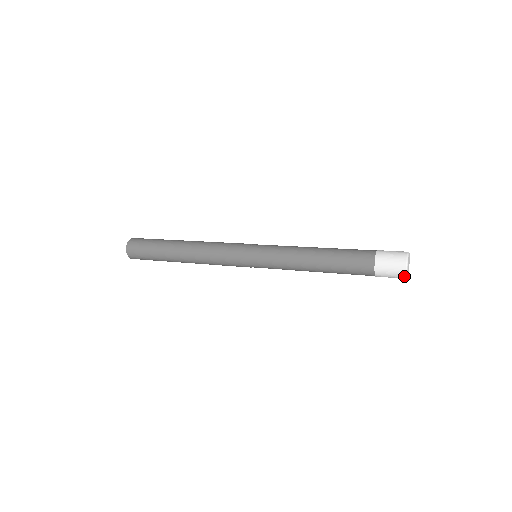
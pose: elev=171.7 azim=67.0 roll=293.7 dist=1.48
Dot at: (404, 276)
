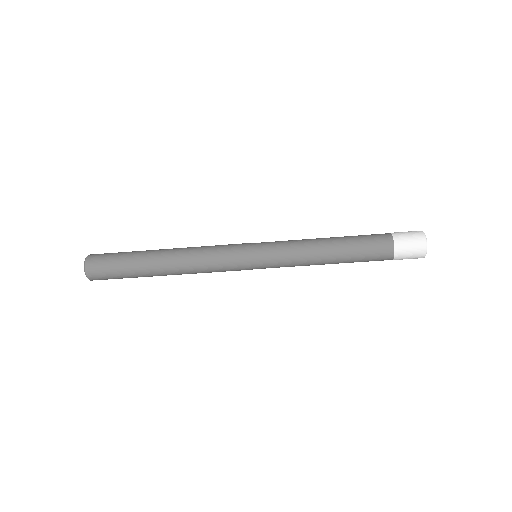
Dot at: (424, 254)
